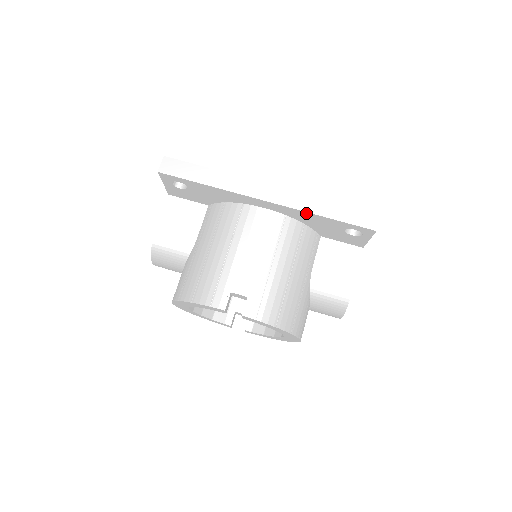
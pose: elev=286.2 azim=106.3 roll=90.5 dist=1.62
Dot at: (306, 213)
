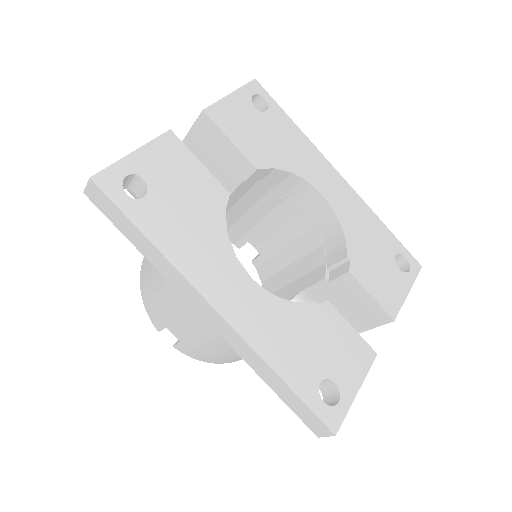
Dot at: occluded
